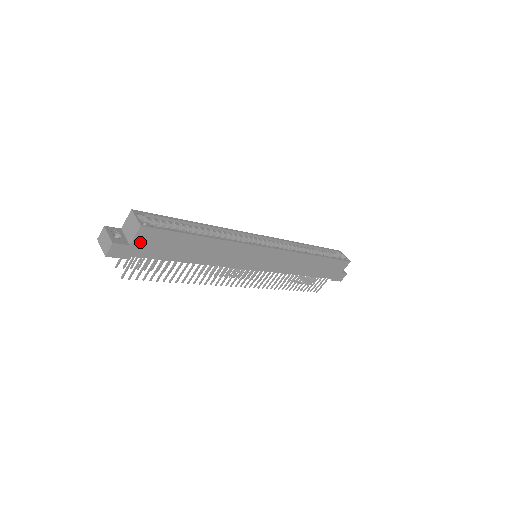
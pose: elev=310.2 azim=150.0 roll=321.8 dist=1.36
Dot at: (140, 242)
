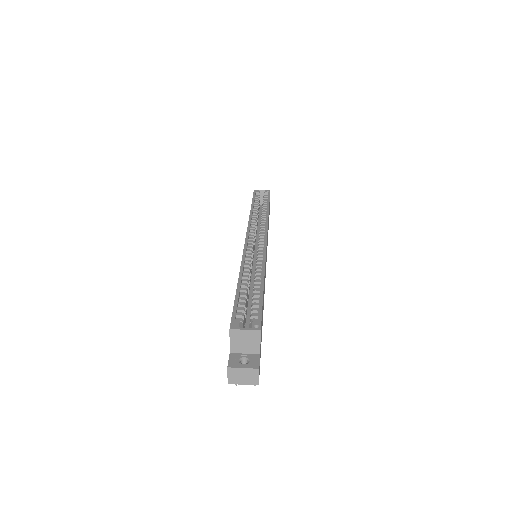
Dot at: occluded
